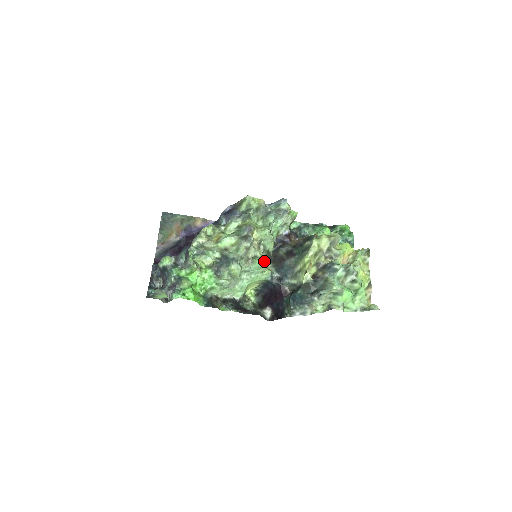
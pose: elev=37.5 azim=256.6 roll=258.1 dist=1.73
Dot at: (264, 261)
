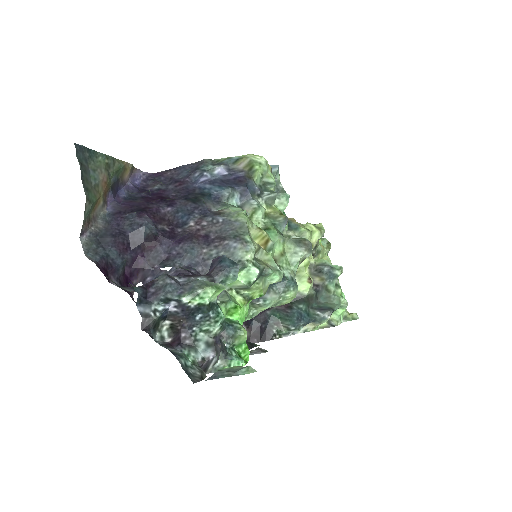
Dot at: occluded
